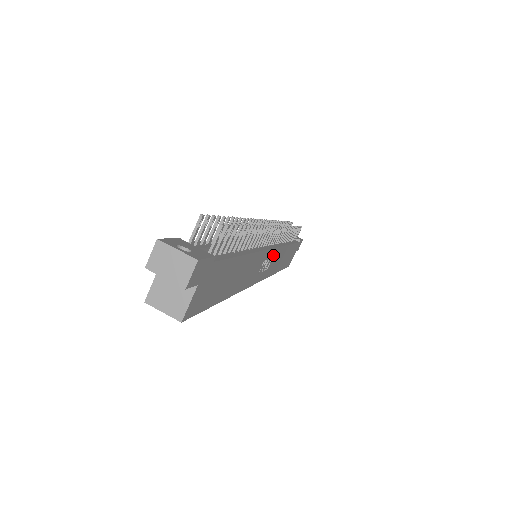
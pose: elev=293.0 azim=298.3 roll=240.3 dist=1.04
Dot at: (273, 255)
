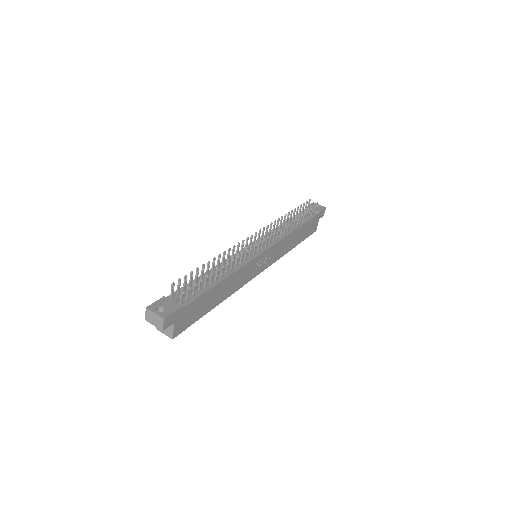
Dot at: (270, 251)
